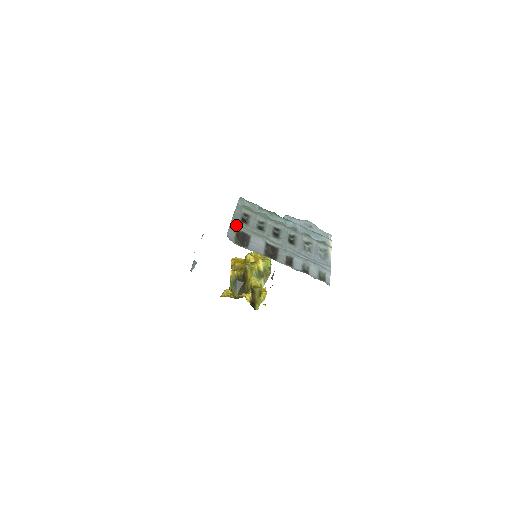
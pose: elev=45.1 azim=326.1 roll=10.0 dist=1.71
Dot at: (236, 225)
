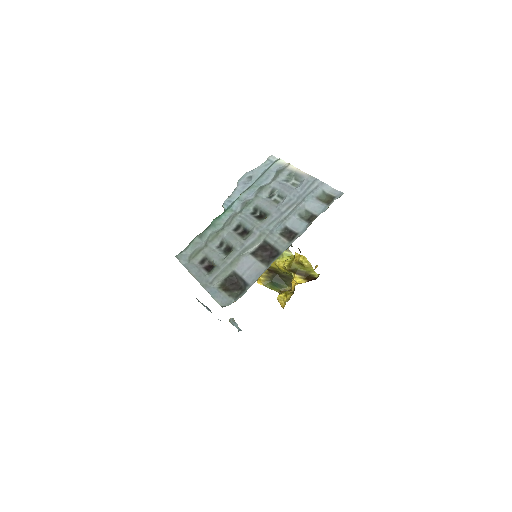
Dot at: (211, 284)
